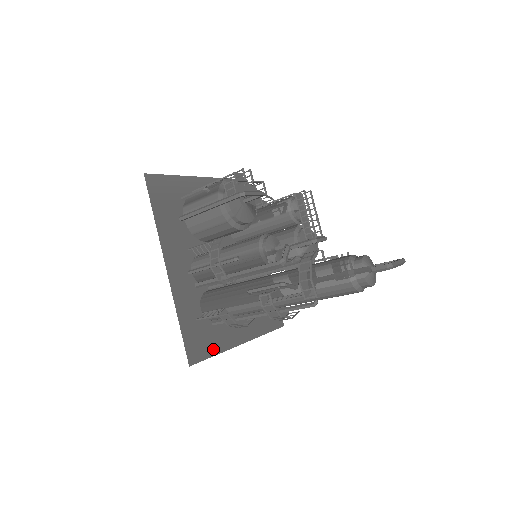
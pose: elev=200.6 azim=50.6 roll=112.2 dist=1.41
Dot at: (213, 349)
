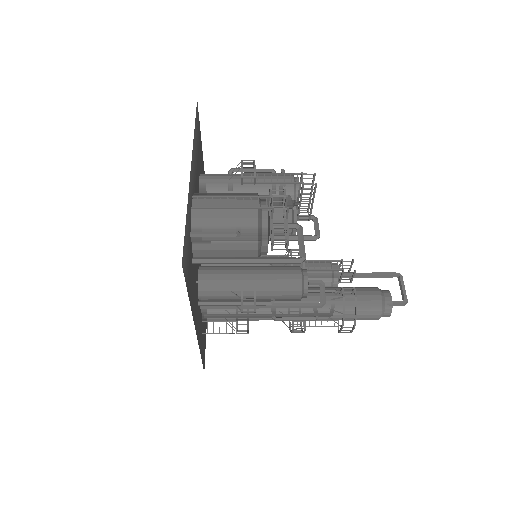
Dot at: (205, 335)
